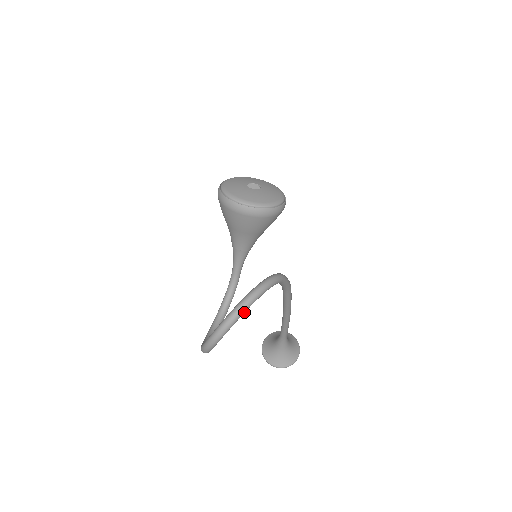
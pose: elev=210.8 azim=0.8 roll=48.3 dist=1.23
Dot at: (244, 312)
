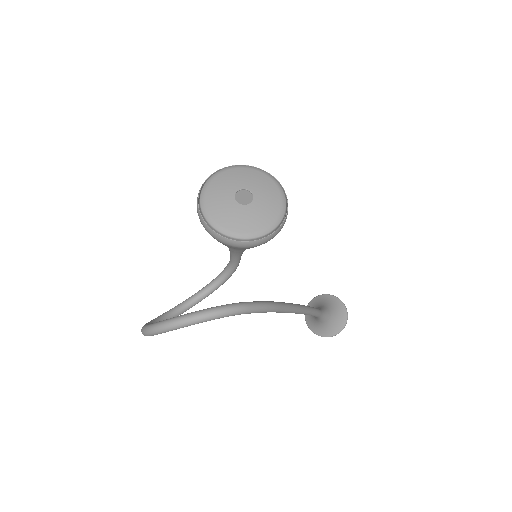
Dot at: occluded
